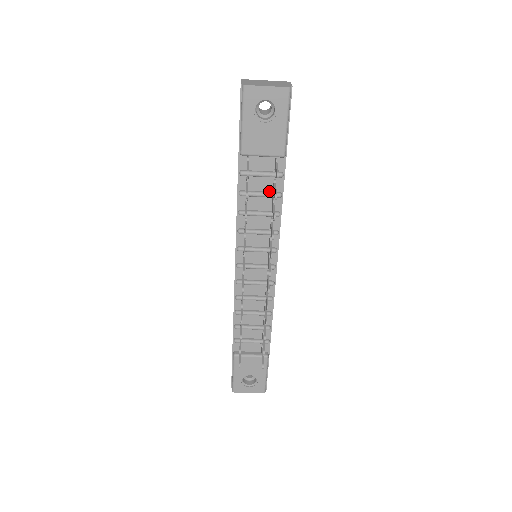
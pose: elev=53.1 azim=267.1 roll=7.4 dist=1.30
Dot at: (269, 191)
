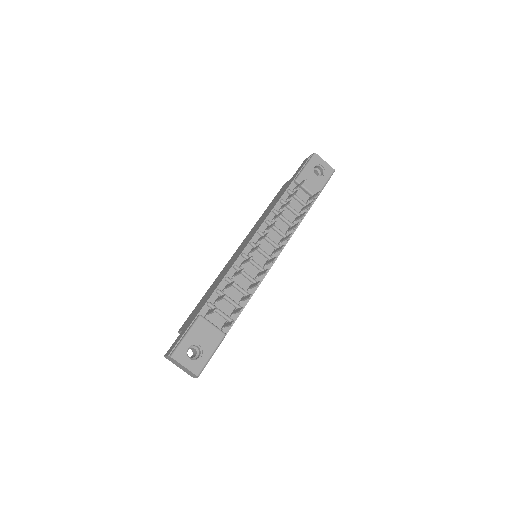
Dot at: (296, 212)
